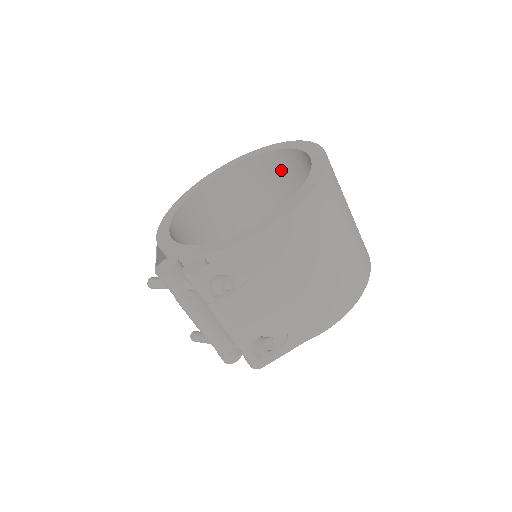
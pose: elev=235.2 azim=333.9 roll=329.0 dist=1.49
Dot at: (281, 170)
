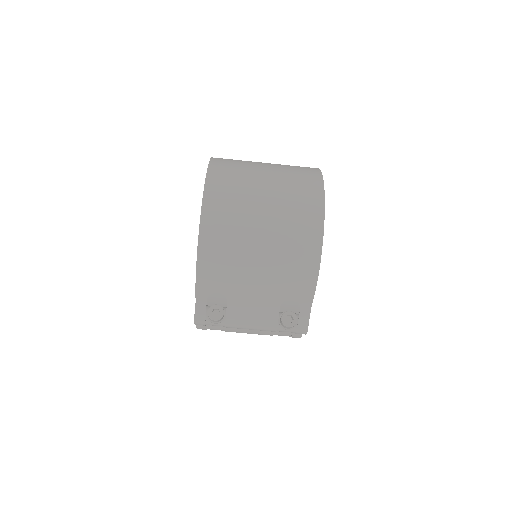
Dot at: occluded
